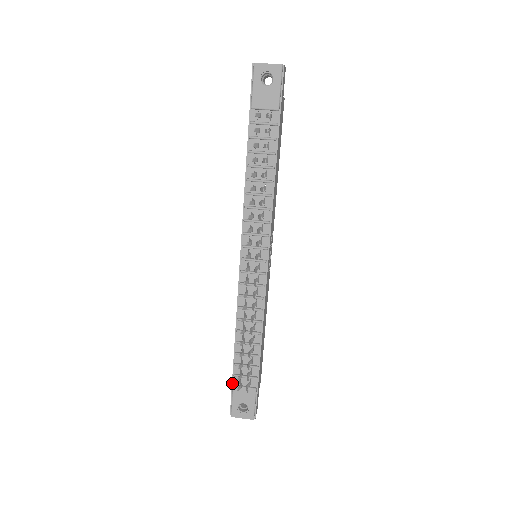
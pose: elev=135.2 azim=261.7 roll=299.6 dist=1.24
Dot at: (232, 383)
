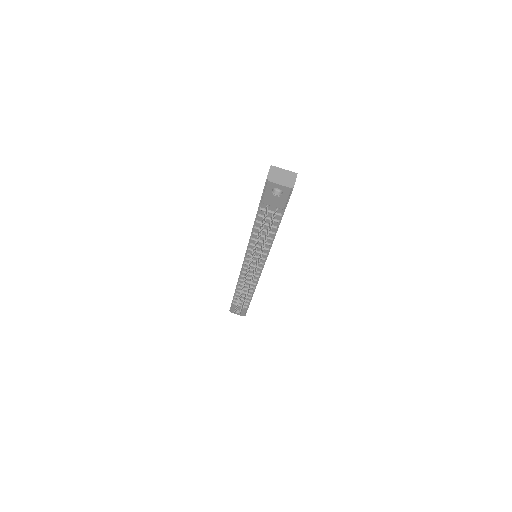
Dot at: (232, 302)
